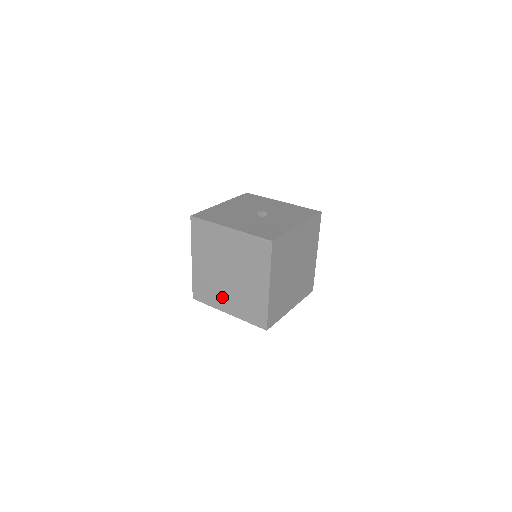
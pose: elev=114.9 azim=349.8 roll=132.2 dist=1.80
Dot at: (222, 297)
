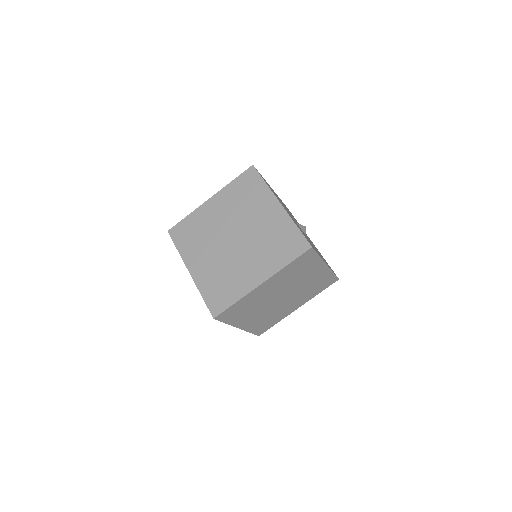
Dot at: (201, 253)
